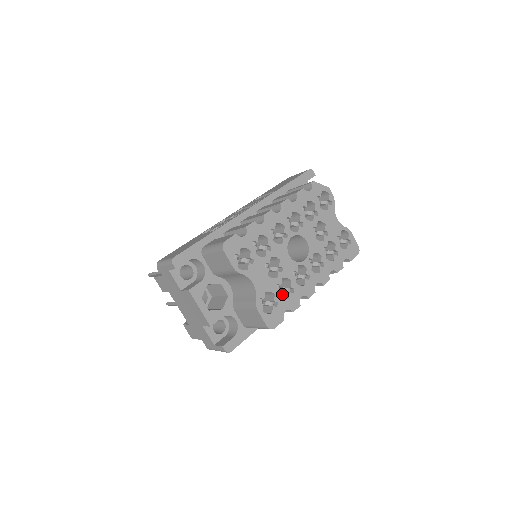
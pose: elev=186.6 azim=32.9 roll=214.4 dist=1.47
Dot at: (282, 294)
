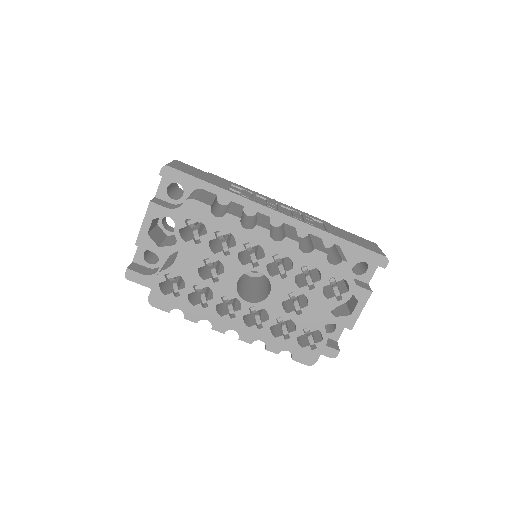
Dot at: occluded
